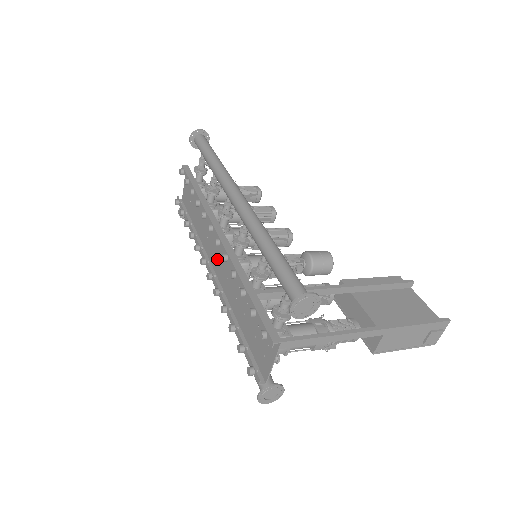
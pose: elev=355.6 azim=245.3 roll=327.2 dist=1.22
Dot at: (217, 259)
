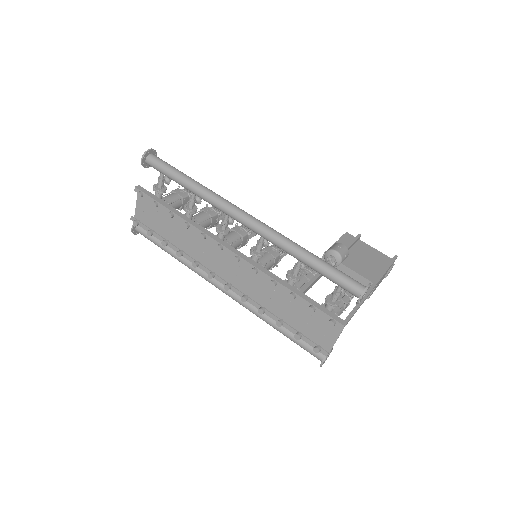
Dot at: (228, 270)
